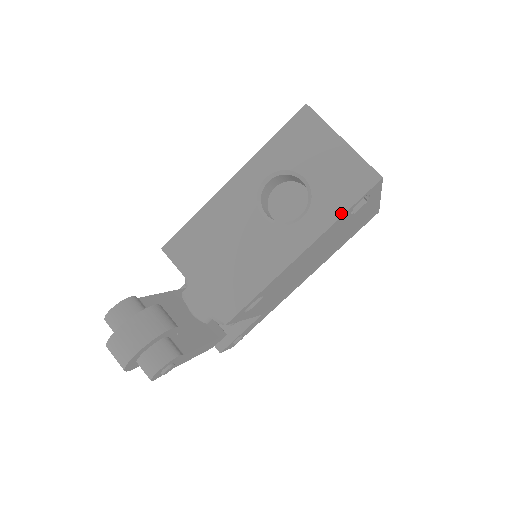
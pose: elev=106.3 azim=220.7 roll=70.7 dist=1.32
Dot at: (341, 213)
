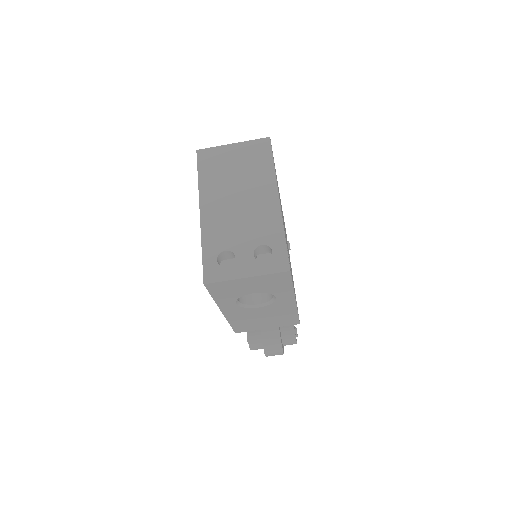
Dot at: (291, 287)
